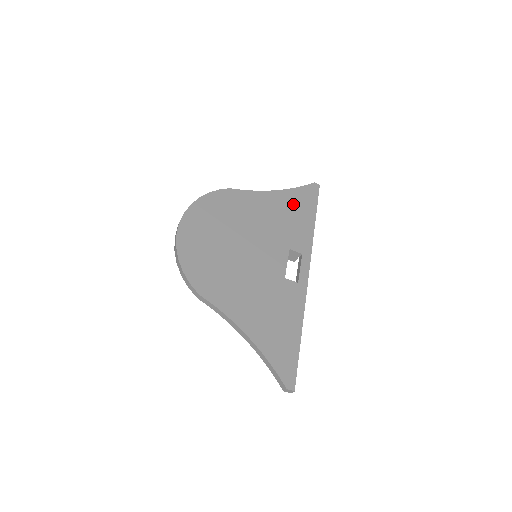
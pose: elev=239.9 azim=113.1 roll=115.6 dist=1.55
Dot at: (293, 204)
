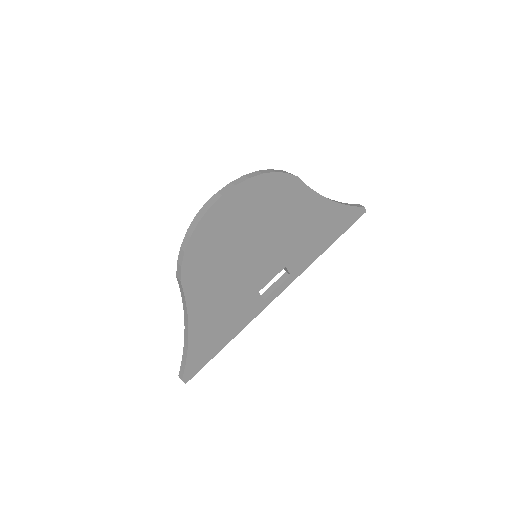
Dot at: (329, 222)
